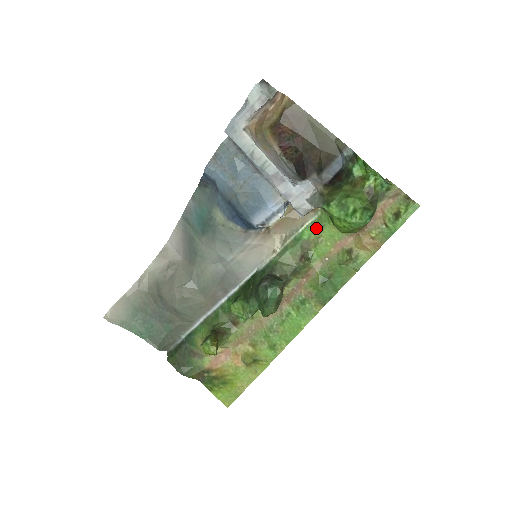
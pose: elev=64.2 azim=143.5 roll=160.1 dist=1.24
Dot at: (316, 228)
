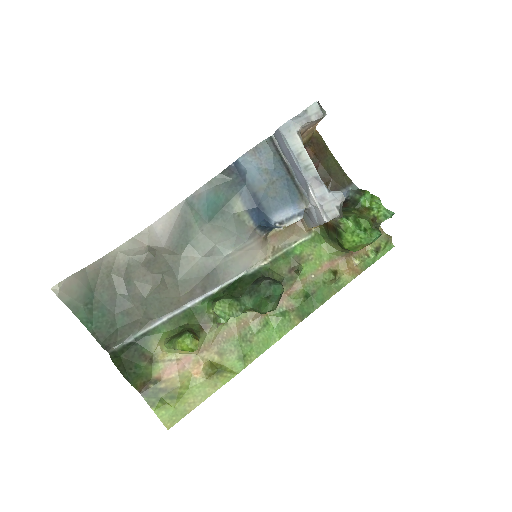
Dot at: (308, 246)
